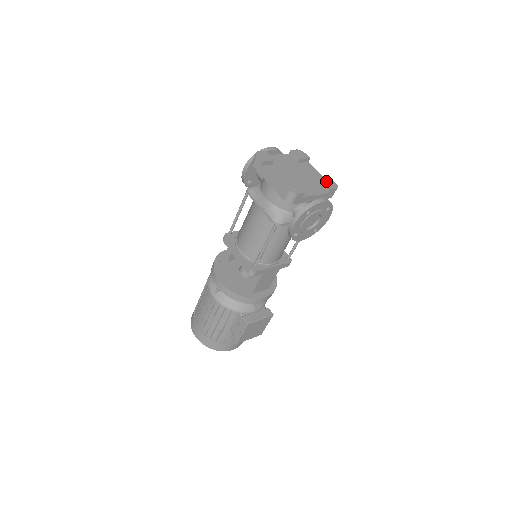
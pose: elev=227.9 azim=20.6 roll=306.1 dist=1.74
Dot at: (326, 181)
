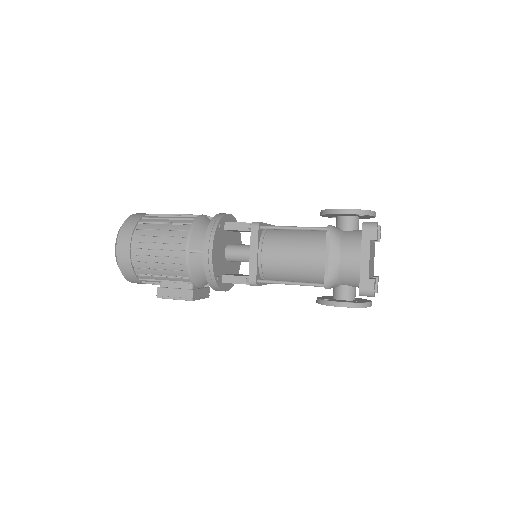
Dot at: occluded
